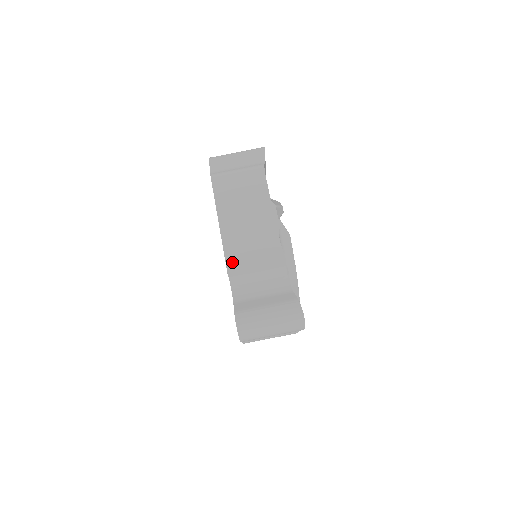
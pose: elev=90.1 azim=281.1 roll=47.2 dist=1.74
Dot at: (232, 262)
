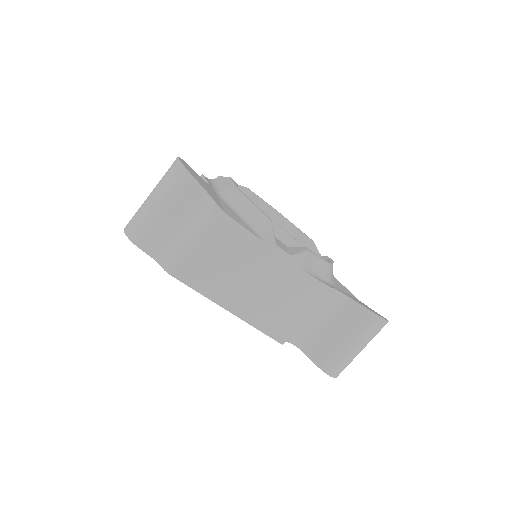
Dot at: (279, 333)
